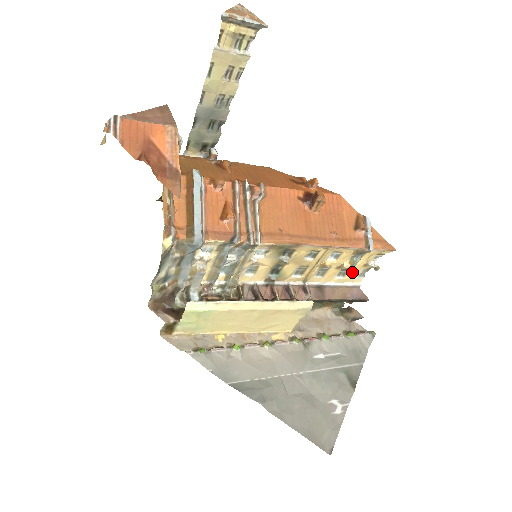
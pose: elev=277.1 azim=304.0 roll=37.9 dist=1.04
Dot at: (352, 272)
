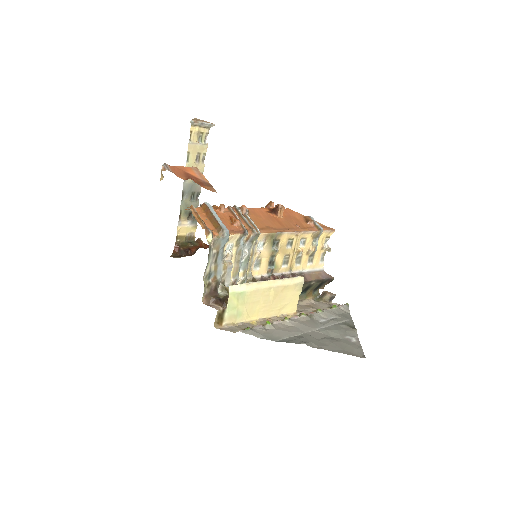
Dot at: (316, 257)
